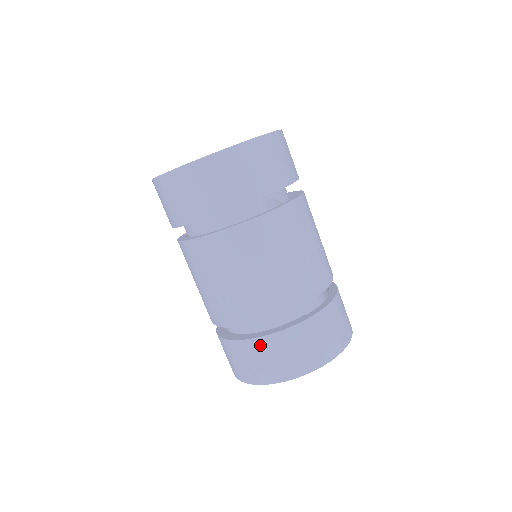
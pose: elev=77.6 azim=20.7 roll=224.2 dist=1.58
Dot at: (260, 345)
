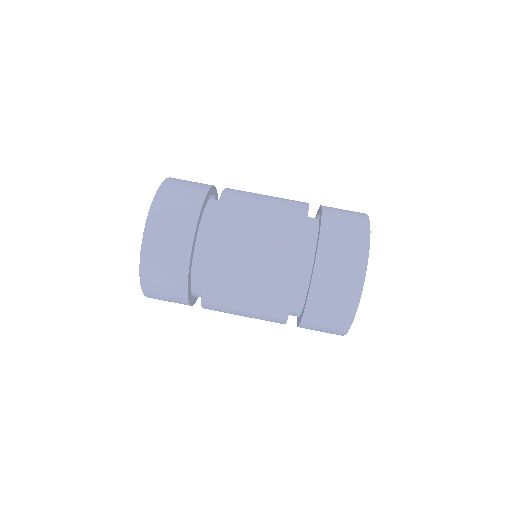
Dot at: (325, 250)
